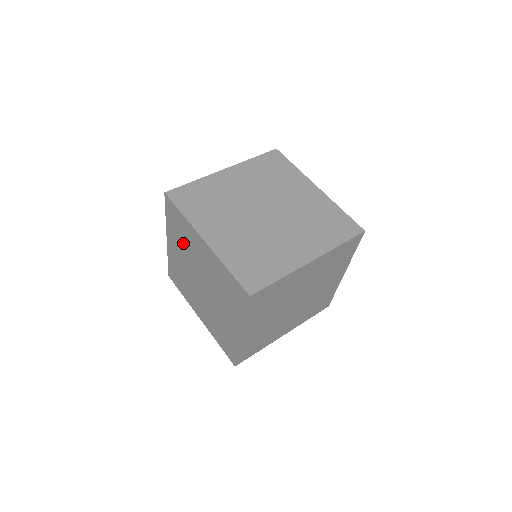
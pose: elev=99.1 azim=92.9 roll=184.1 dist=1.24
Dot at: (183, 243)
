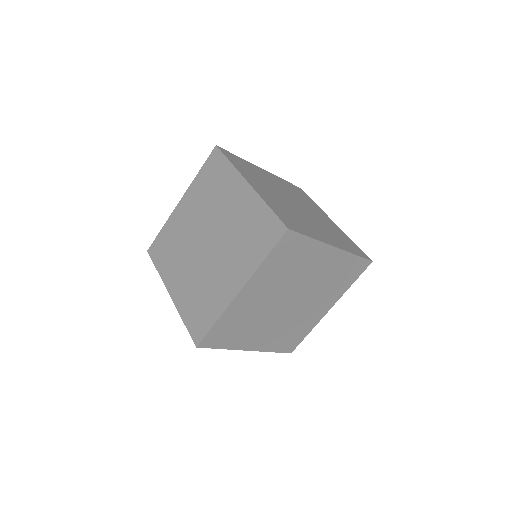
Dot at: (176, 251)
